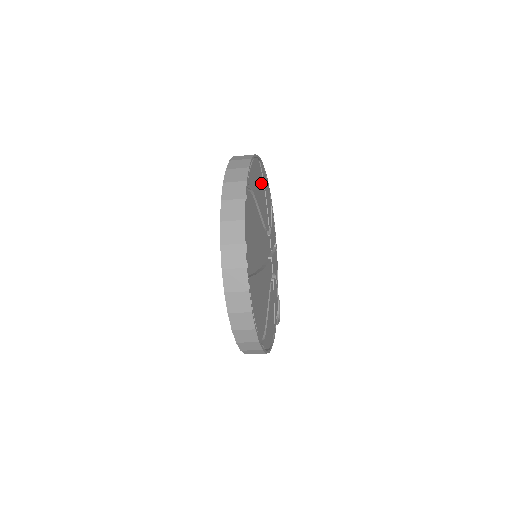
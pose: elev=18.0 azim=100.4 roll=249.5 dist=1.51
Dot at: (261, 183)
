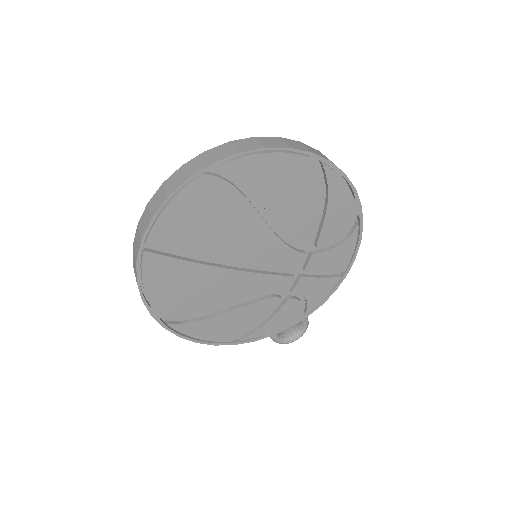
Dot at: (307, 188)
